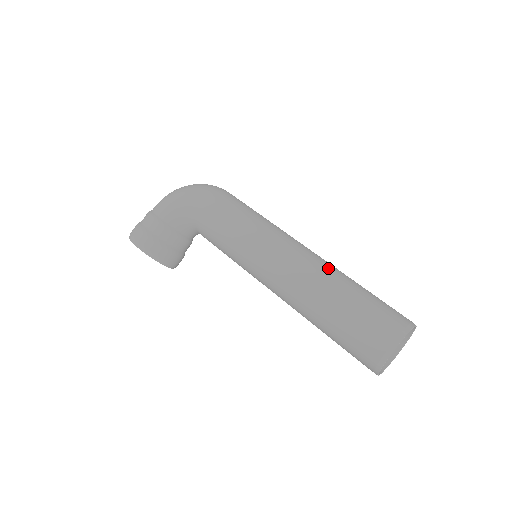
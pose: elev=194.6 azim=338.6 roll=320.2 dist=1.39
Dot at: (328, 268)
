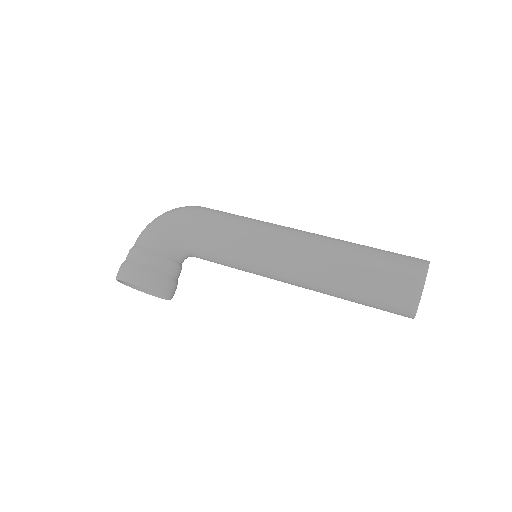
Dot at: (333, 239)
